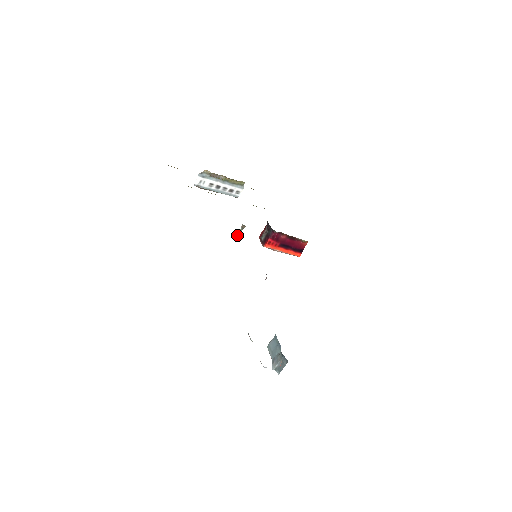
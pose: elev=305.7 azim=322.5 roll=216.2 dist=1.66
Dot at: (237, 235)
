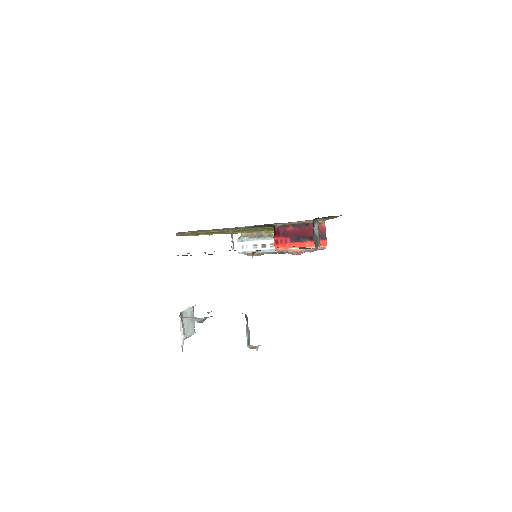
Dot at: occluded
